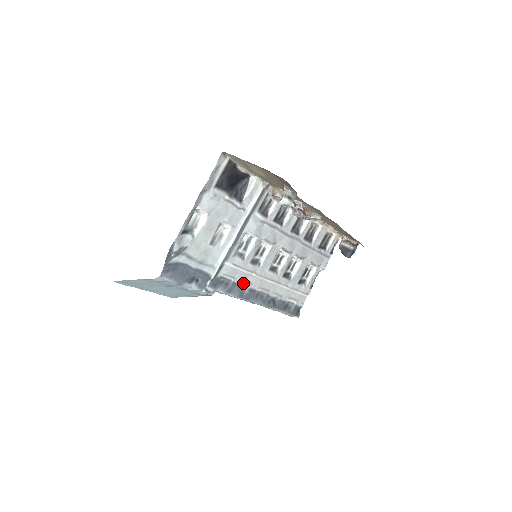
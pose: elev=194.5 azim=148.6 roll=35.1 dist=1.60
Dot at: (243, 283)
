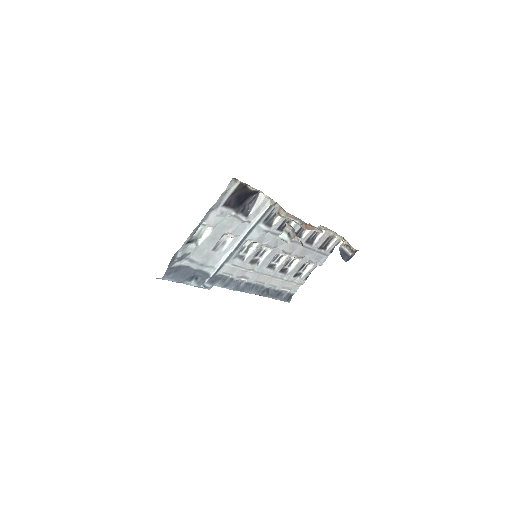
Dot at: (240, 278)
